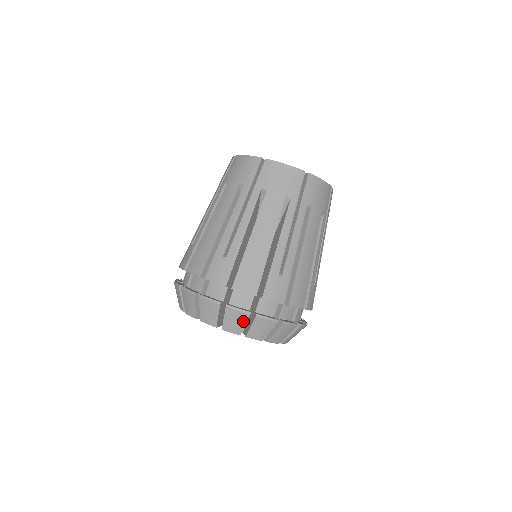
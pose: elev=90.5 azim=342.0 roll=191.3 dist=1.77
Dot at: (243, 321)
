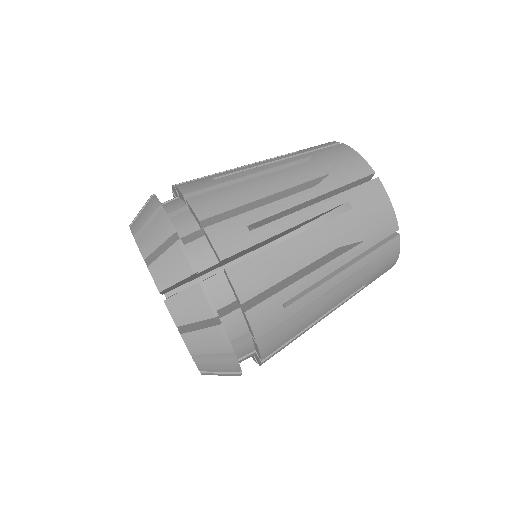
Dot at: occluded
